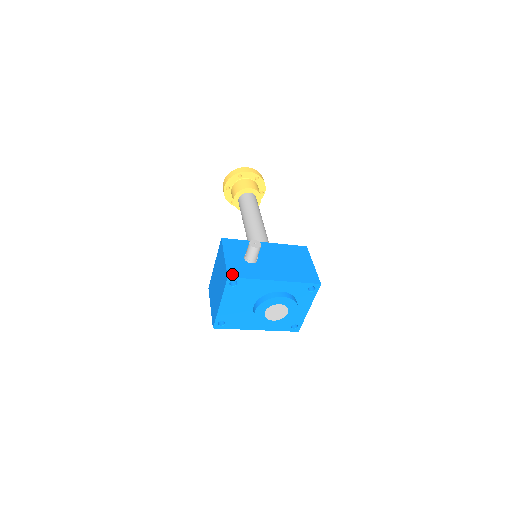
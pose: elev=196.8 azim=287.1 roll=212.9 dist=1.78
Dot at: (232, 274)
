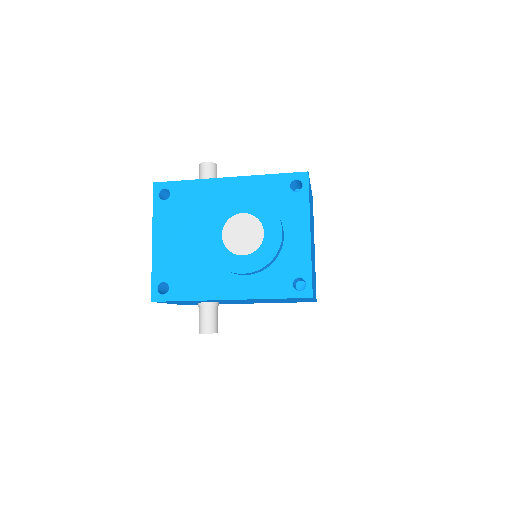
Dot at: (163, 184)
